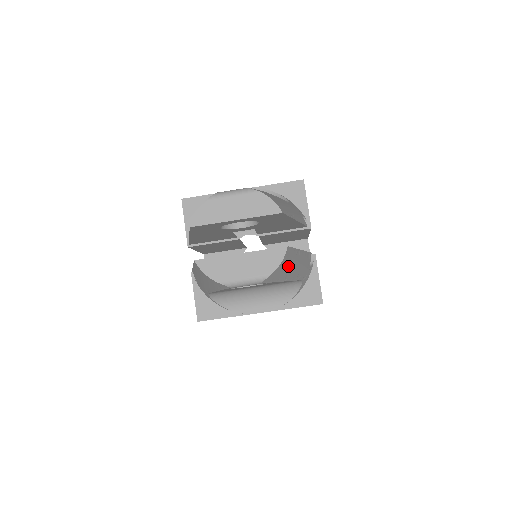
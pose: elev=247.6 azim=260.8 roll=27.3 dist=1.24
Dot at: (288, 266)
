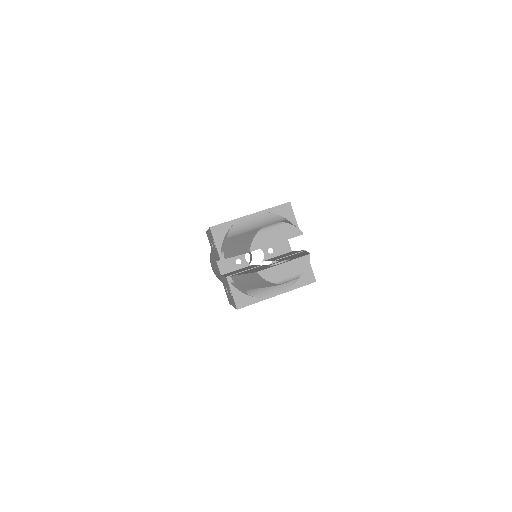
Dot at: occluded
